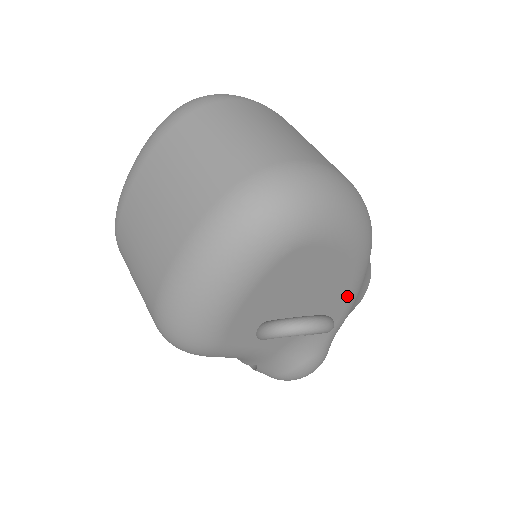
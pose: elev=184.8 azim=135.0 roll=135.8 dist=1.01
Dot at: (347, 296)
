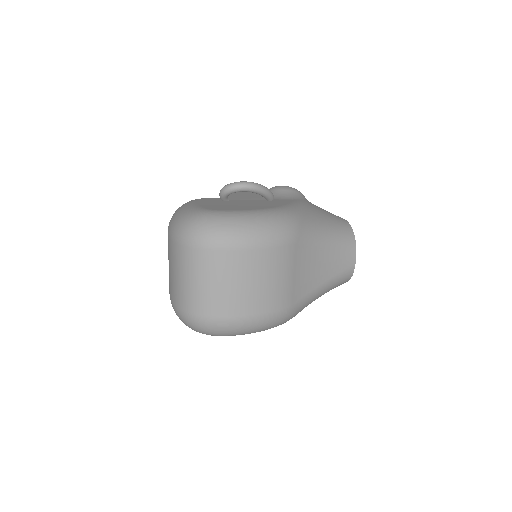
Dot at: occluded
